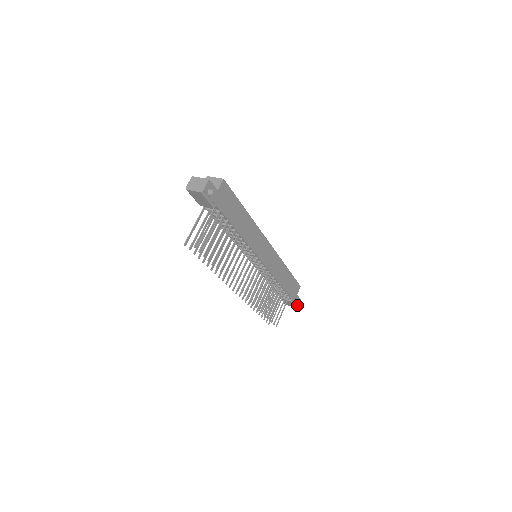
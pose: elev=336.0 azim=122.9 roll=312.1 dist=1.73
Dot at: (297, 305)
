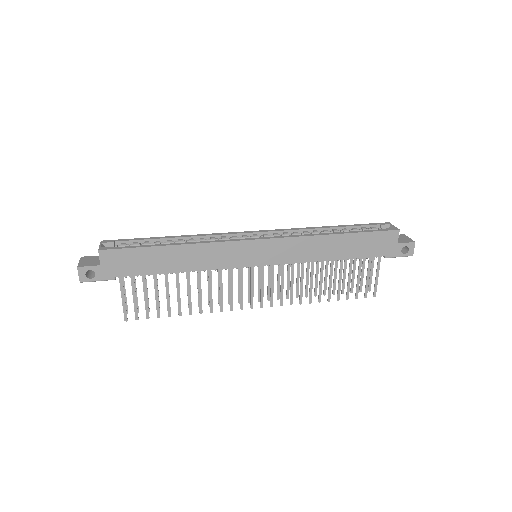
Dot at: (411, 253)
